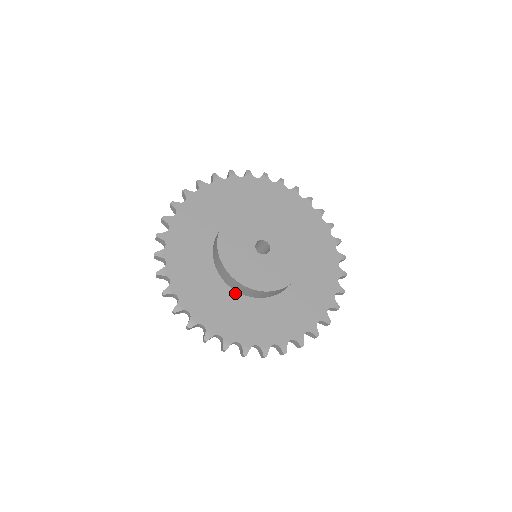
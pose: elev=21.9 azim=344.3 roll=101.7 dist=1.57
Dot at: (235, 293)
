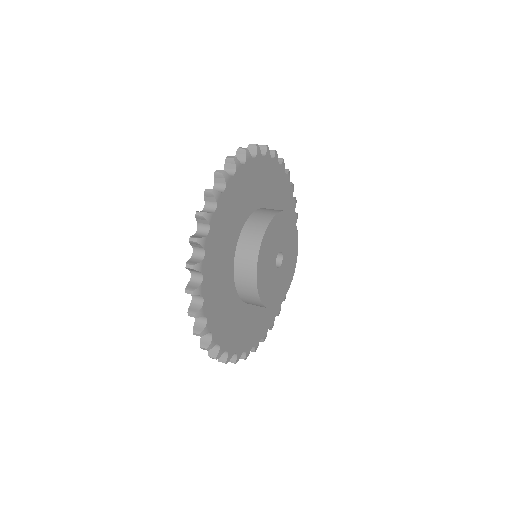
Dot at: (254, 305)
